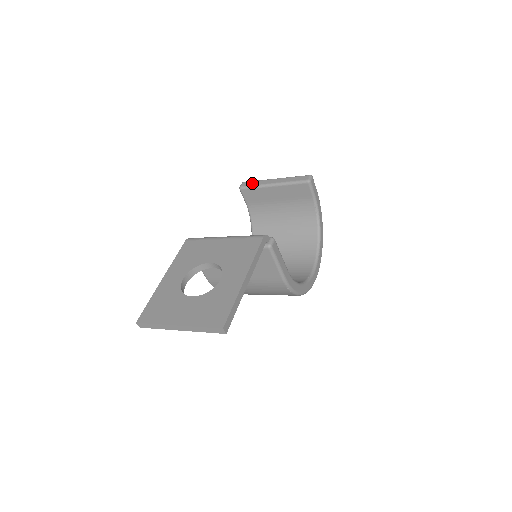
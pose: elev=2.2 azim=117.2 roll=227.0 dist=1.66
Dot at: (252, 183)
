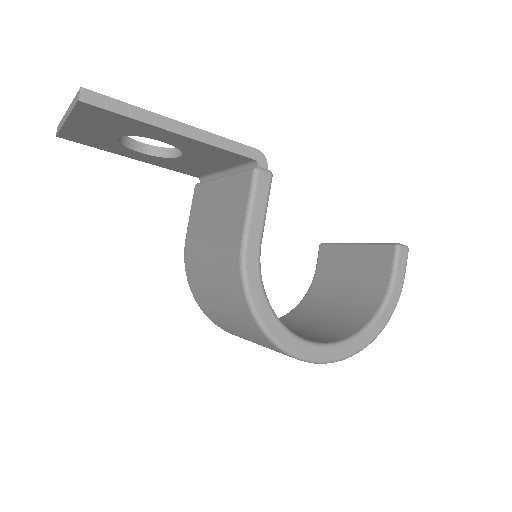
Dot at: occluded
